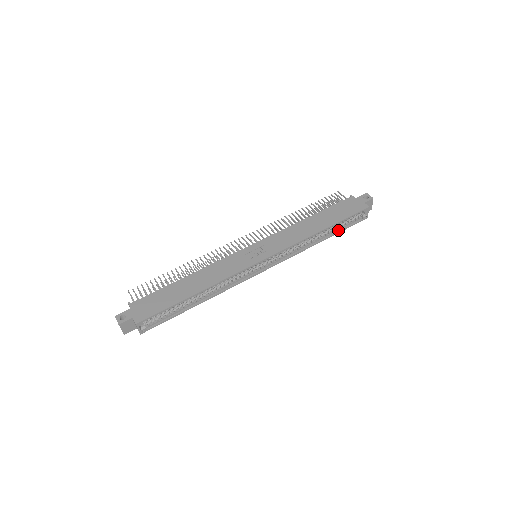
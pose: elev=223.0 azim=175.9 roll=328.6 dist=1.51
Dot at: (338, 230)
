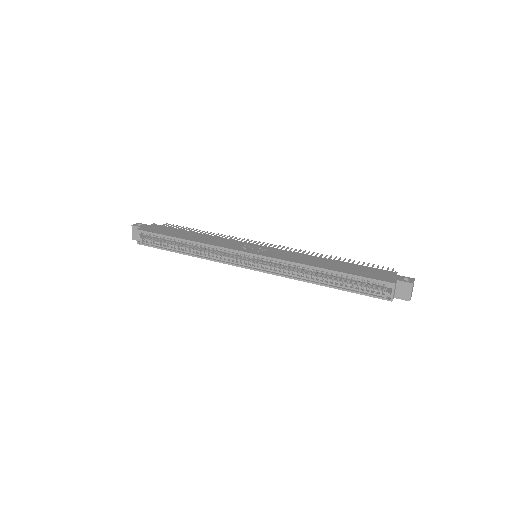
Dot at: (347, 288)
